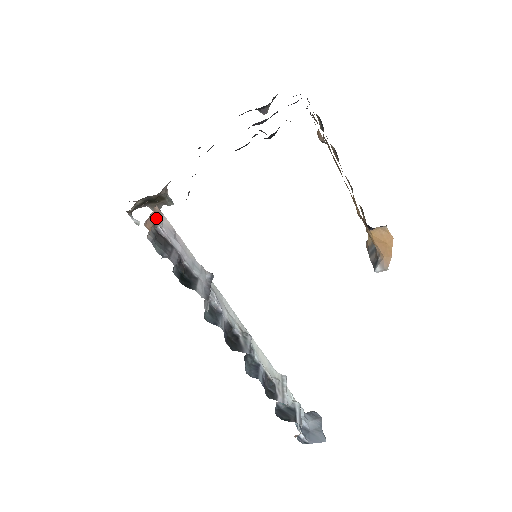
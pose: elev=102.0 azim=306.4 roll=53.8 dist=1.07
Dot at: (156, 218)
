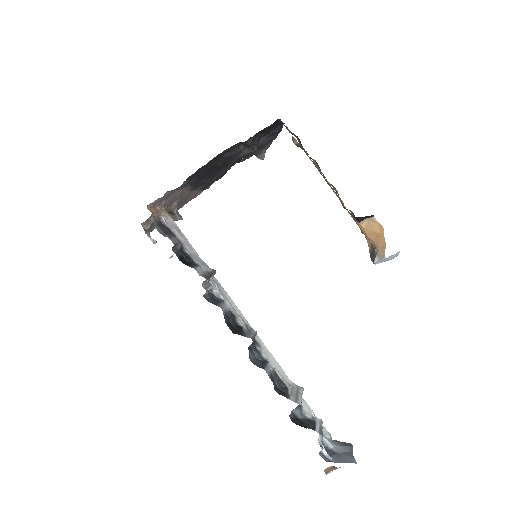
Dot at: (160, 211)
